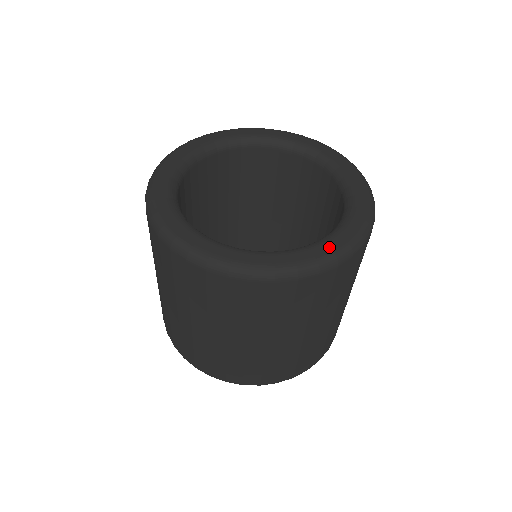
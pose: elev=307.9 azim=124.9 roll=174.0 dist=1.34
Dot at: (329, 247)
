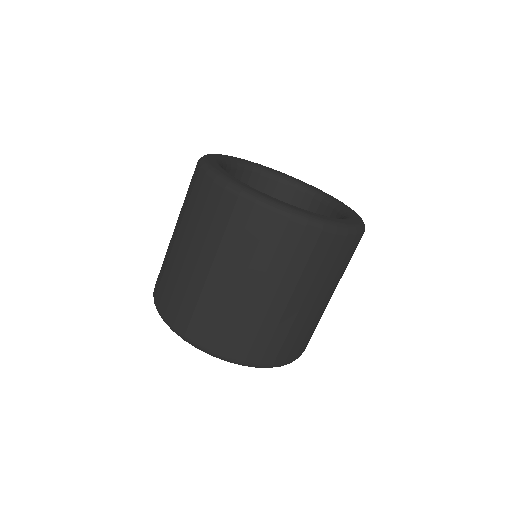
Dot at: (263, 194)
